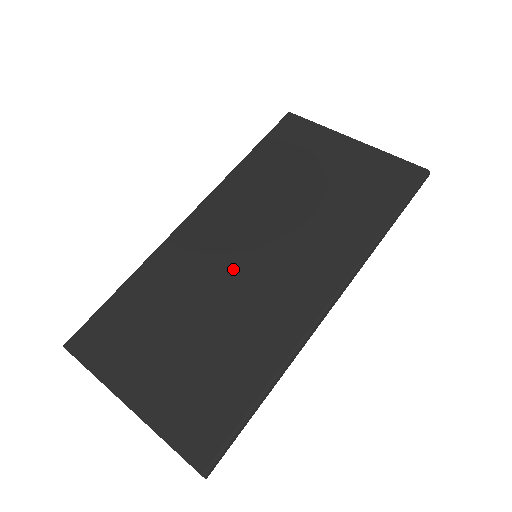
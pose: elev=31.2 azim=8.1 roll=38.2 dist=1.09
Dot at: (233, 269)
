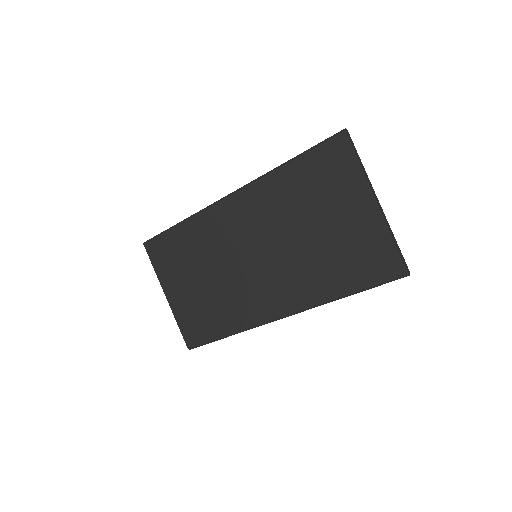
Dot at: (238, 258)
